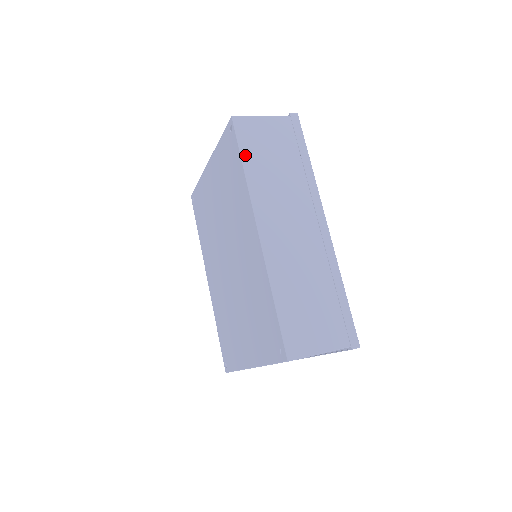
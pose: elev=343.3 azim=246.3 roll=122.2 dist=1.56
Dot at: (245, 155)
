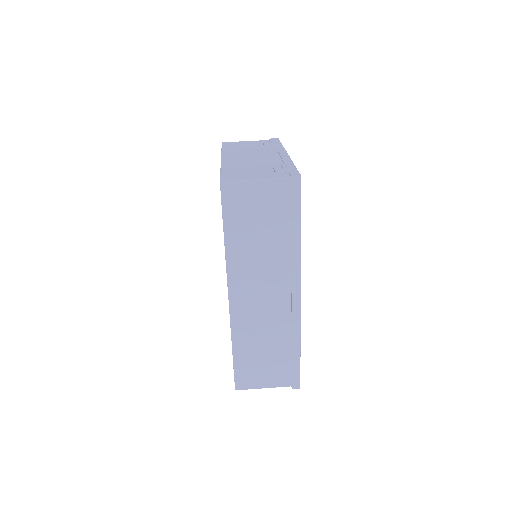
Dot at: (228, 226)
